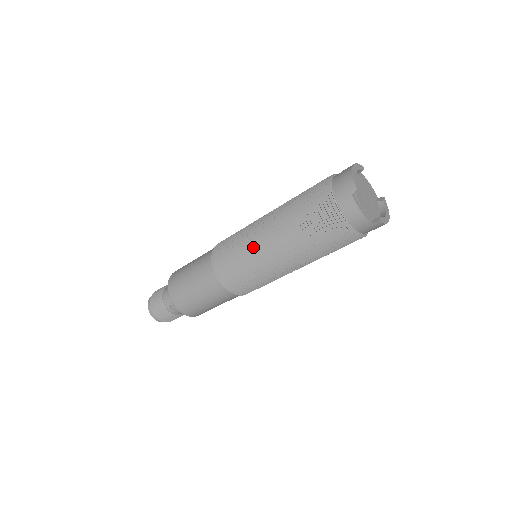
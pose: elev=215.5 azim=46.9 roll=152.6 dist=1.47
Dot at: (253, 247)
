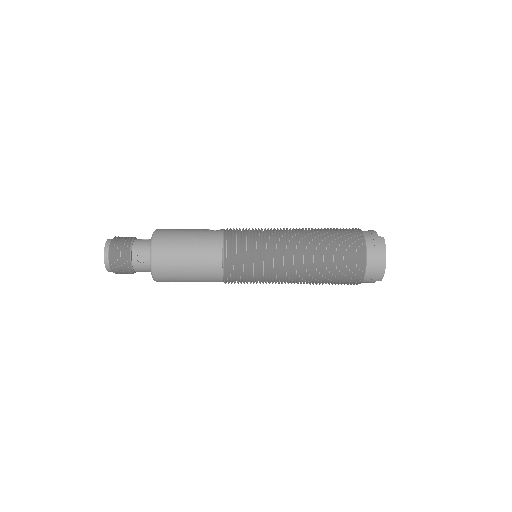
Dot at: (276, 282)
